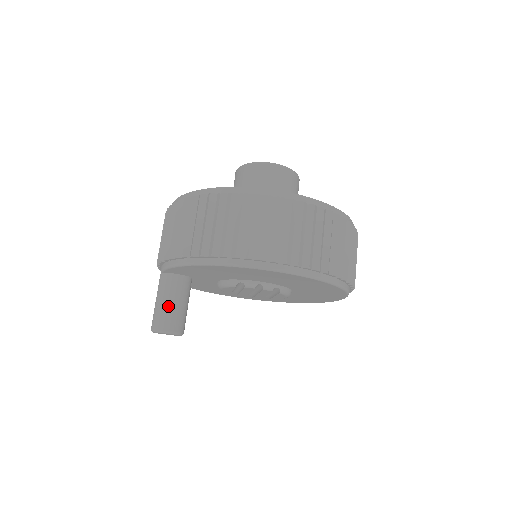
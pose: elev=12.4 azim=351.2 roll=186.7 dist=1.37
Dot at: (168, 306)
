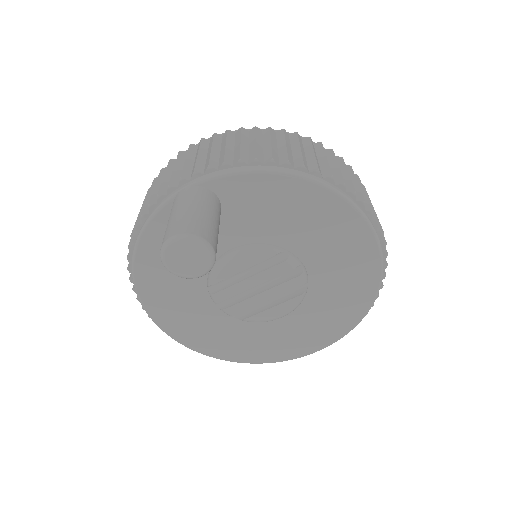
Dot at: (211, 220)
